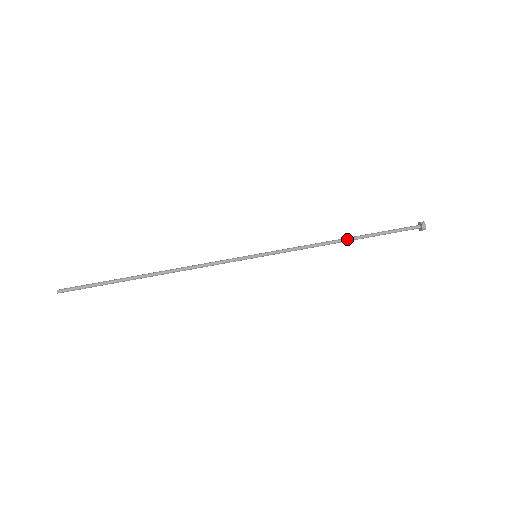
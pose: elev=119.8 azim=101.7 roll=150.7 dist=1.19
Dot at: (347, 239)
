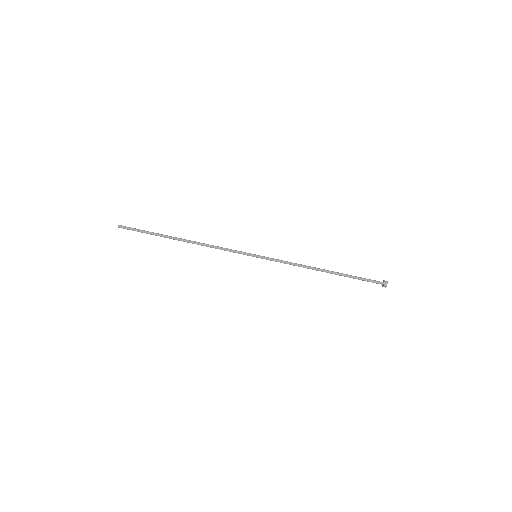
Dot at: (325, 270)
